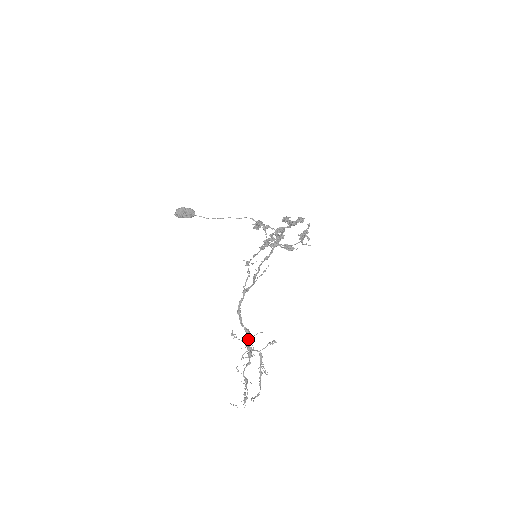
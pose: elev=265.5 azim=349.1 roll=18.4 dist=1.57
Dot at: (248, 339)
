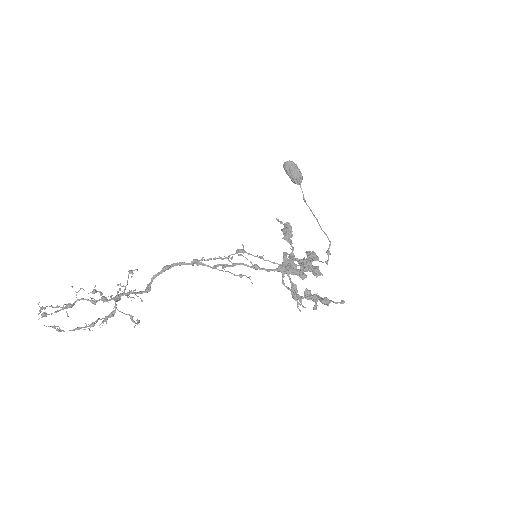
Dot at: occluded
